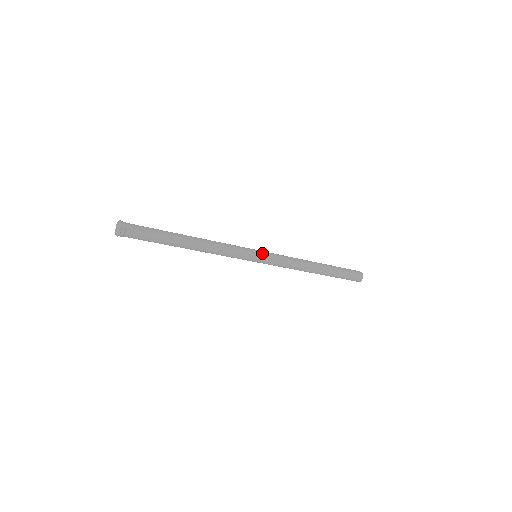
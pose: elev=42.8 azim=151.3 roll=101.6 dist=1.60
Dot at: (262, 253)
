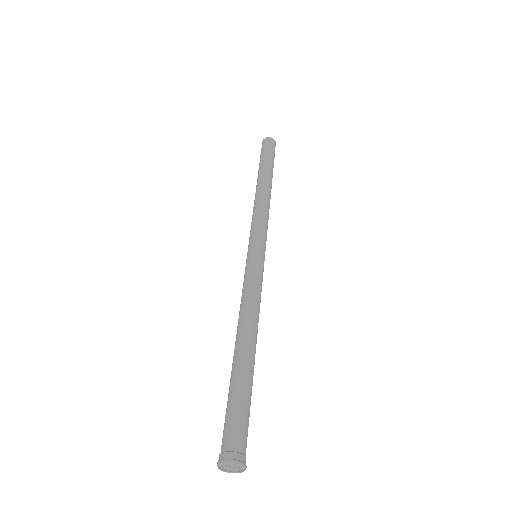
Dot at: occluded
